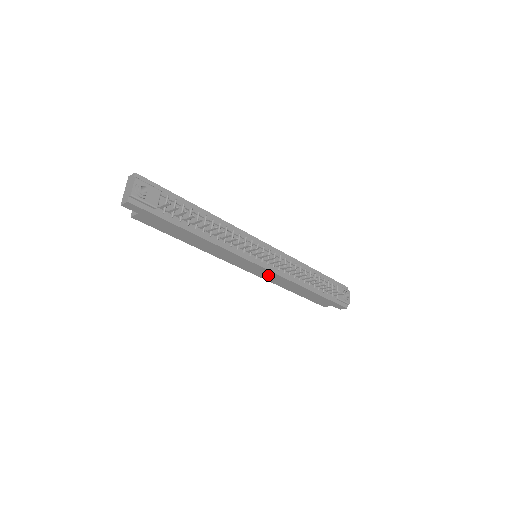
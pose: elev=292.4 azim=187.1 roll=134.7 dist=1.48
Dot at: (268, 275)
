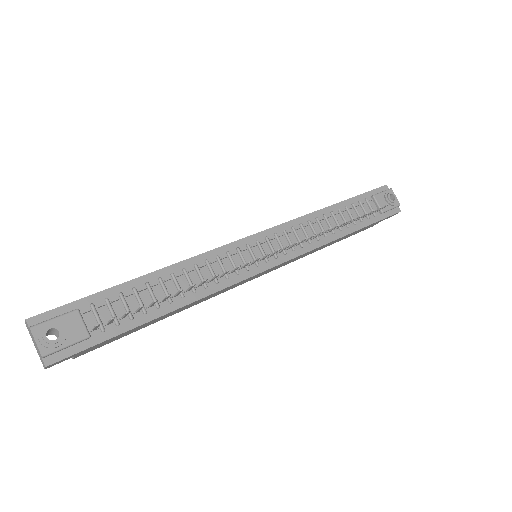
Dot at: (286, 263)
